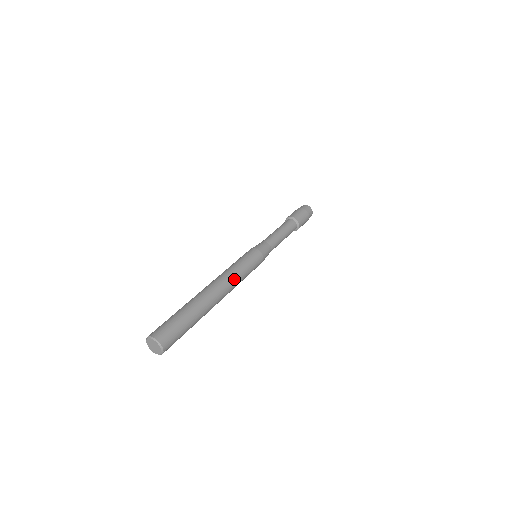
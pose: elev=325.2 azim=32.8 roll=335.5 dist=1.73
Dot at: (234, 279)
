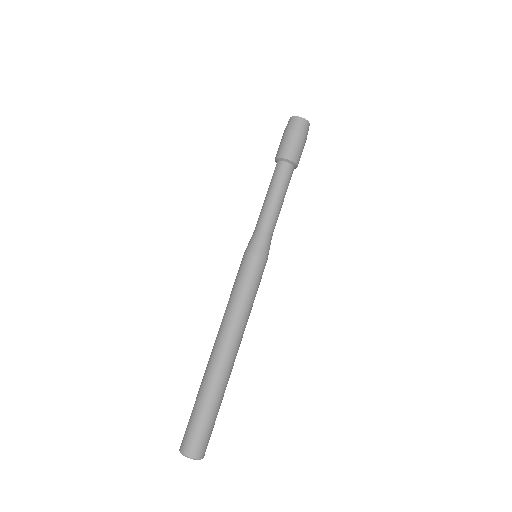
Dot at: occluded
